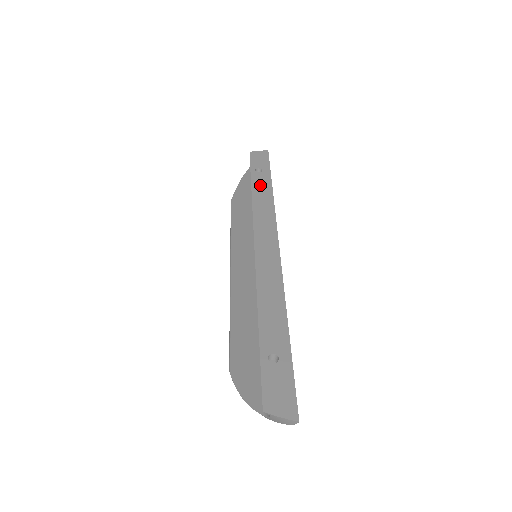
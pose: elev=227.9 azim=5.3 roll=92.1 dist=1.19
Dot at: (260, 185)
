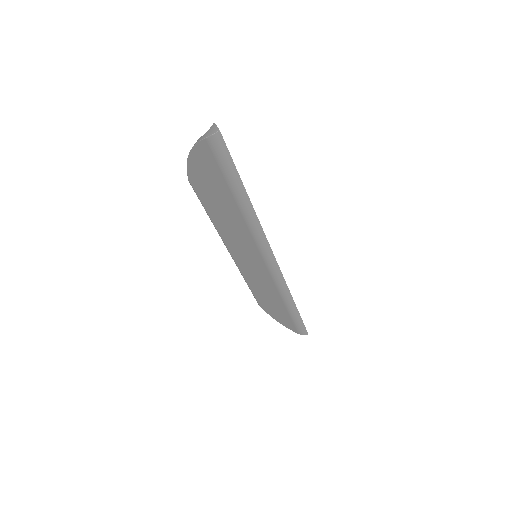
Dot at: occluded
